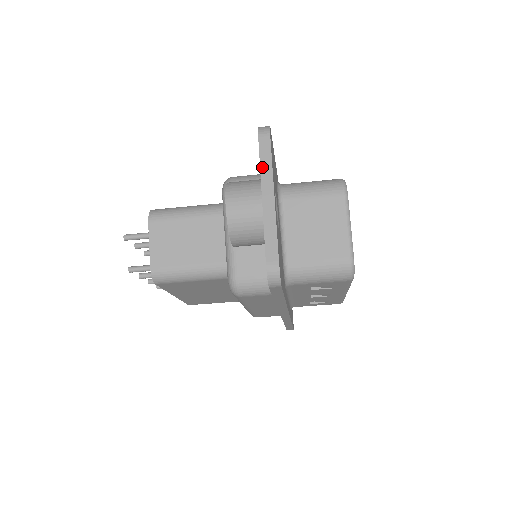
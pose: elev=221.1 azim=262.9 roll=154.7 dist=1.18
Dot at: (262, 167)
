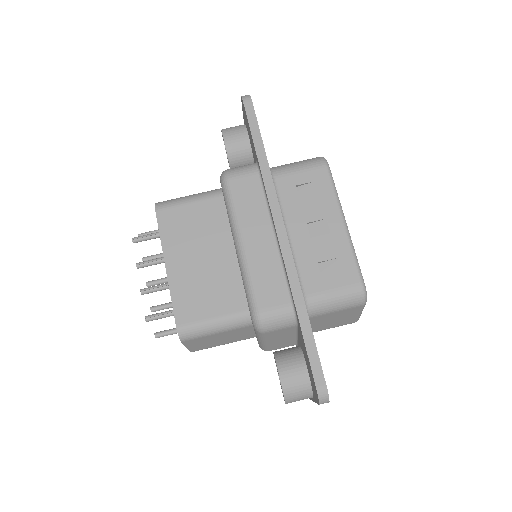
Dot at: occluded
